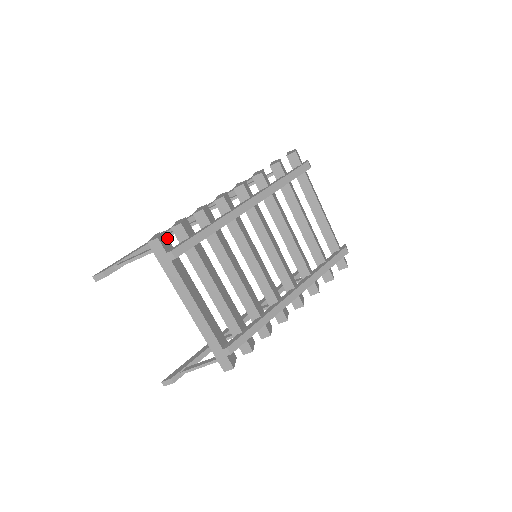
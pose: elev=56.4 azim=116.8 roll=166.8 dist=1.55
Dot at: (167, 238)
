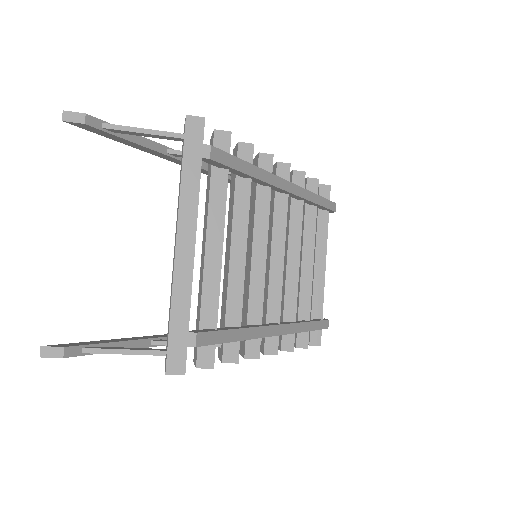
Dot at: occluded
